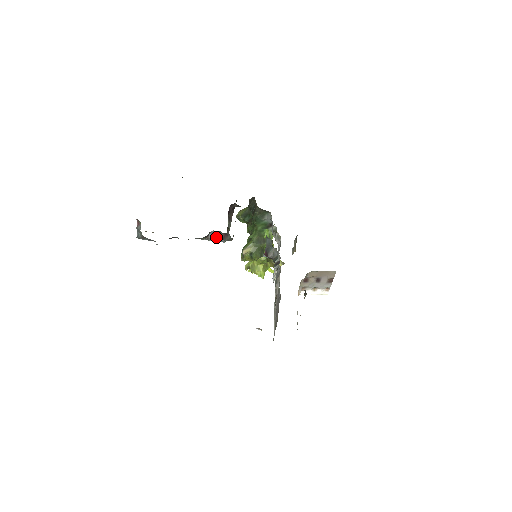
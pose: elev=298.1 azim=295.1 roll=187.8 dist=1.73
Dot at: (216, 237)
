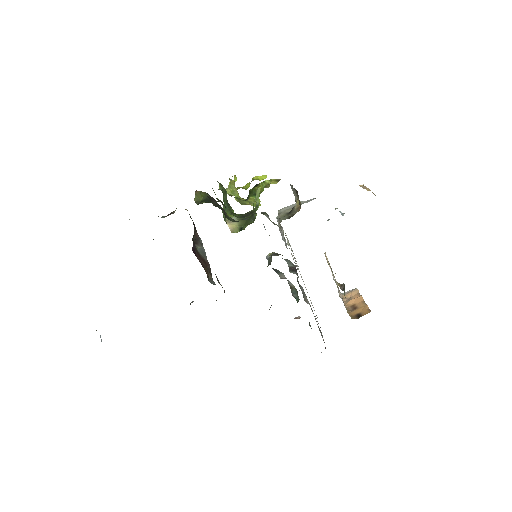
Dot at: occluded
